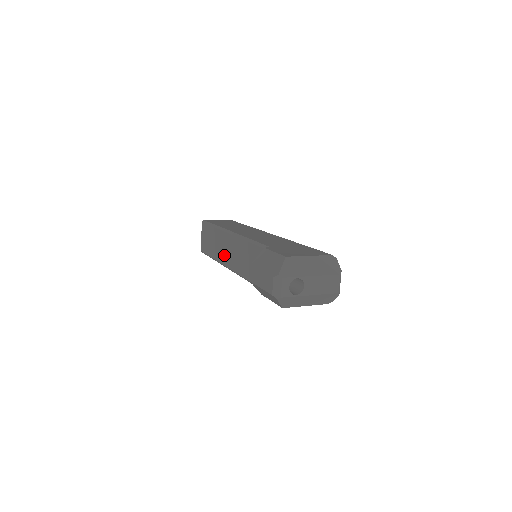
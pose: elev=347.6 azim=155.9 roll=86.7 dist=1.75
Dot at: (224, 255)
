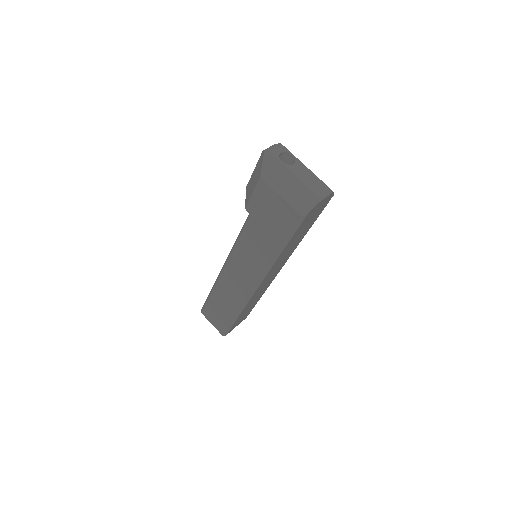
Dot at: occluded
